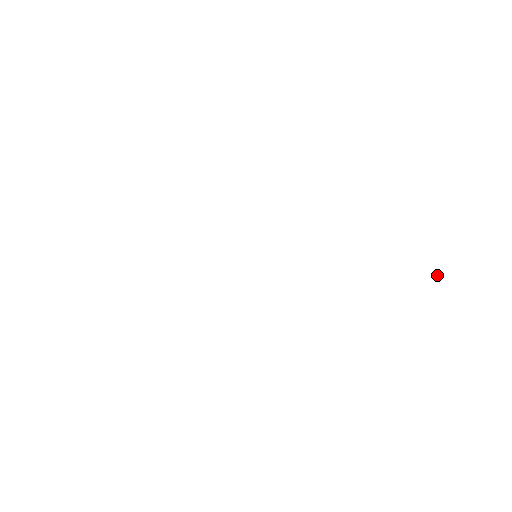
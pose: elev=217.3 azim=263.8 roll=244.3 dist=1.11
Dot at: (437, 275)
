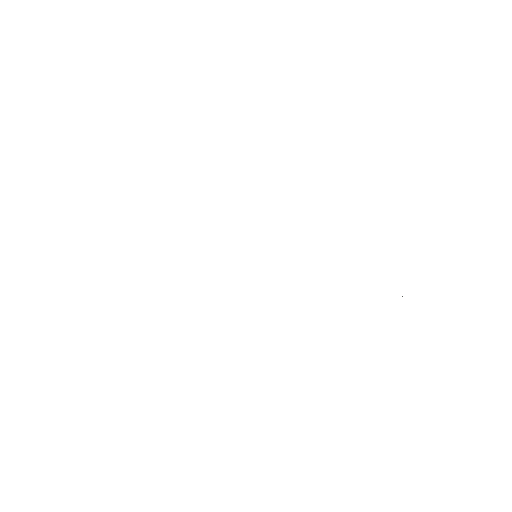
Dot at: (402, 296)
